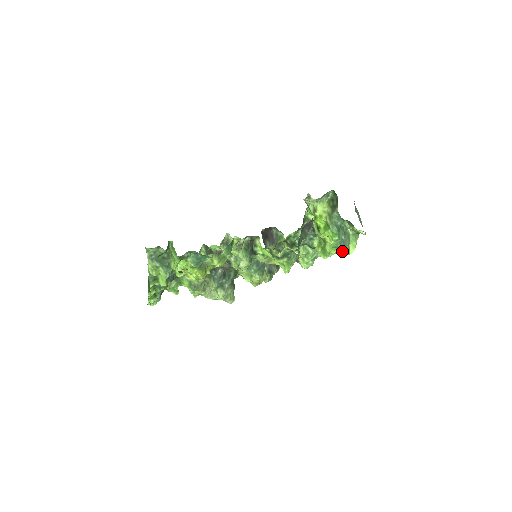
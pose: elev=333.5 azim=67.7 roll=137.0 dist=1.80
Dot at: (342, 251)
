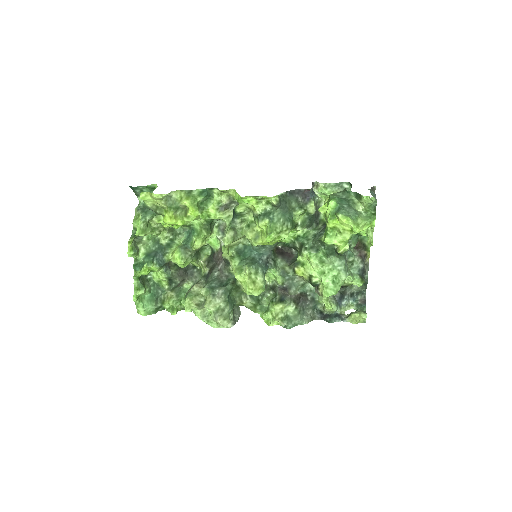
Dot at: (340, 215)
